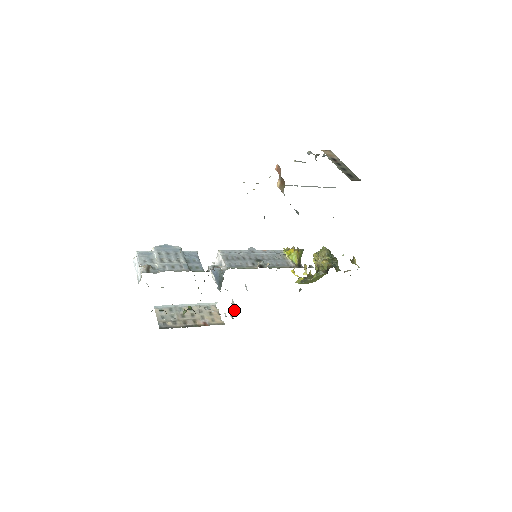
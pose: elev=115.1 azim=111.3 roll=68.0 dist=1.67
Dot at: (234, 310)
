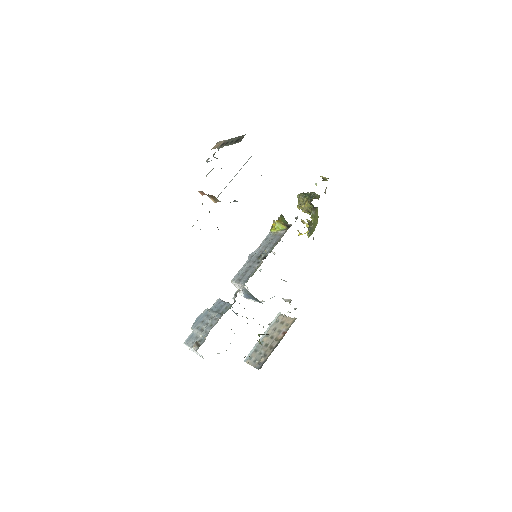
Dot at: (289, 303)
